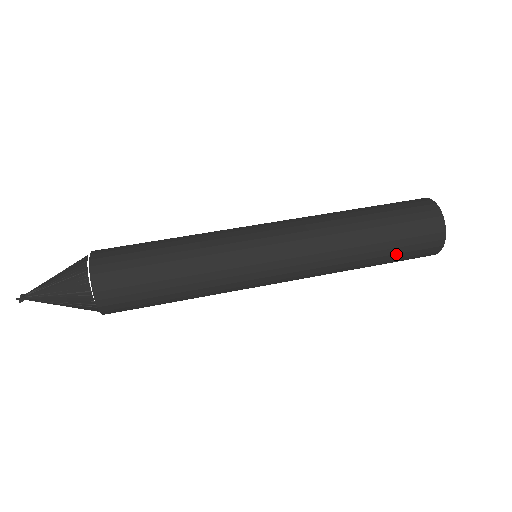
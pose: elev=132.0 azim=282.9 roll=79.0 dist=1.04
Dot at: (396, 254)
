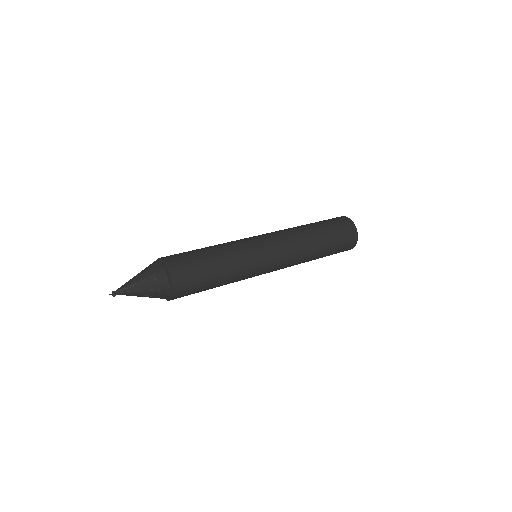
Dot at: (332, 253)
